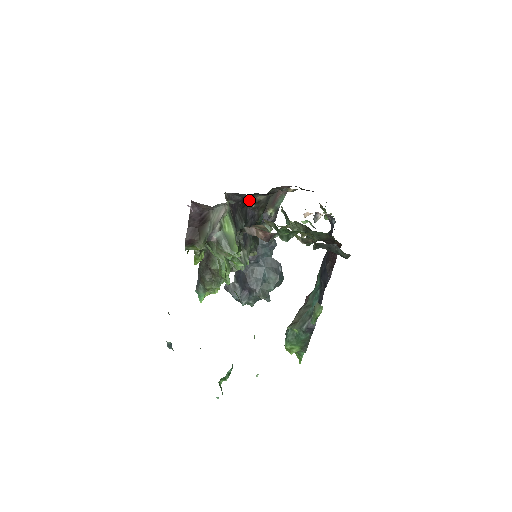
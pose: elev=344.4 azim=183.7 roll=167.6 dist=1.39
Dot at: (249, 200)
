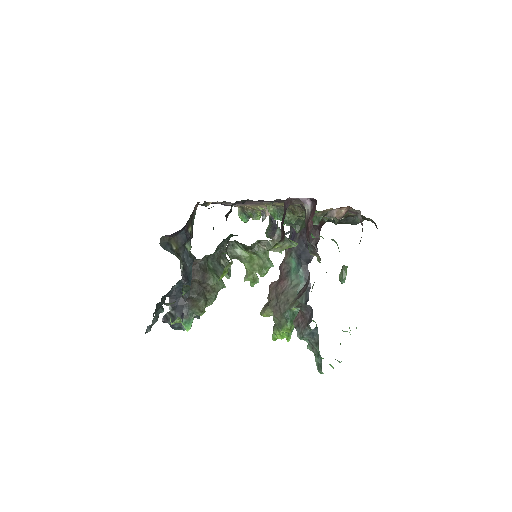
Dot at: (230, 209)
